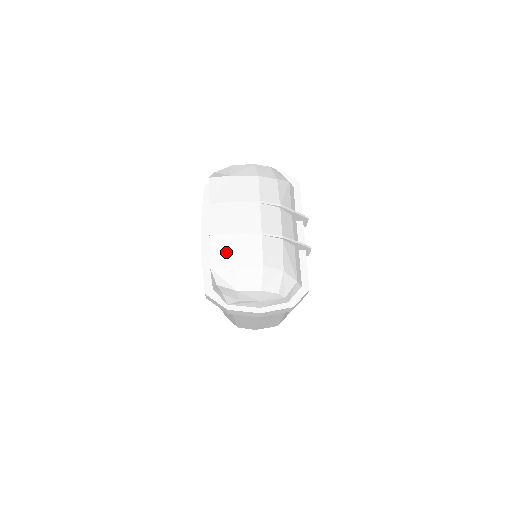
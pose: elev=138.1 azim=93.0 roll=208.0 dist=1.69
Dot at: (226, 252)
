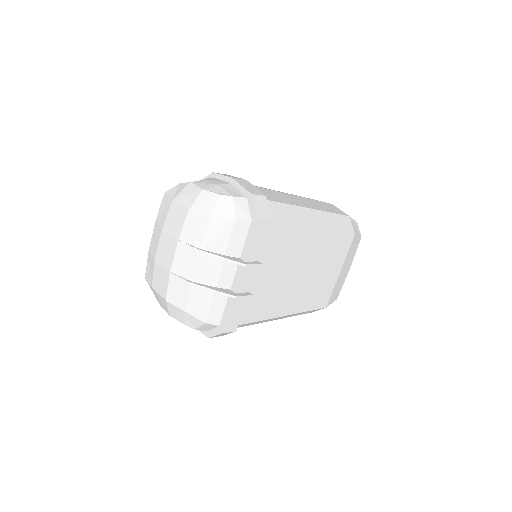
Dot at: (151, 272)
